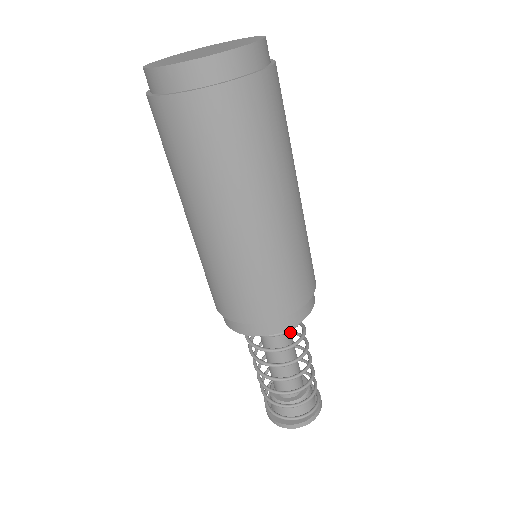
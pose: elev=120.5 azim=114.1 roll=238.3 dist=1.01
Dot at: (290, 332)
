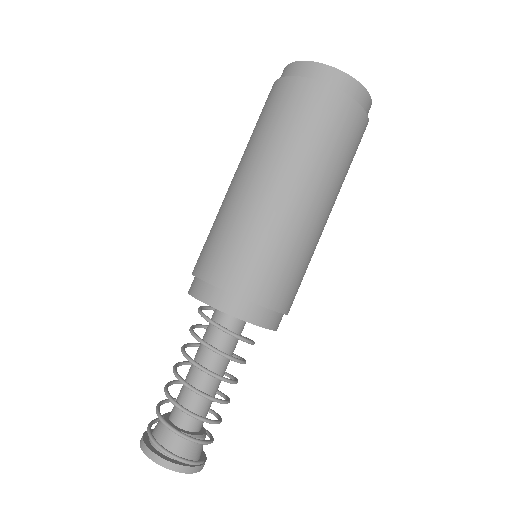
Dot at: (228, 351)
